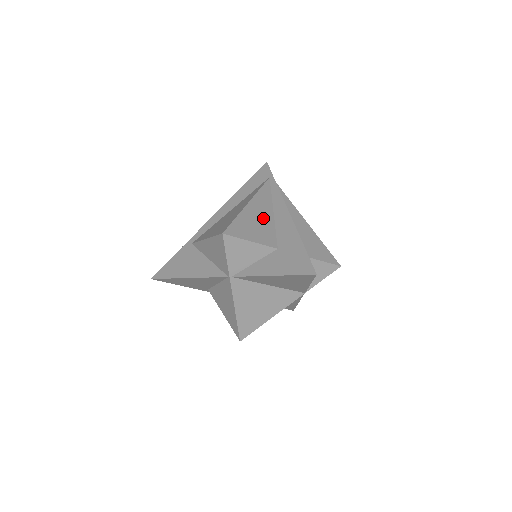
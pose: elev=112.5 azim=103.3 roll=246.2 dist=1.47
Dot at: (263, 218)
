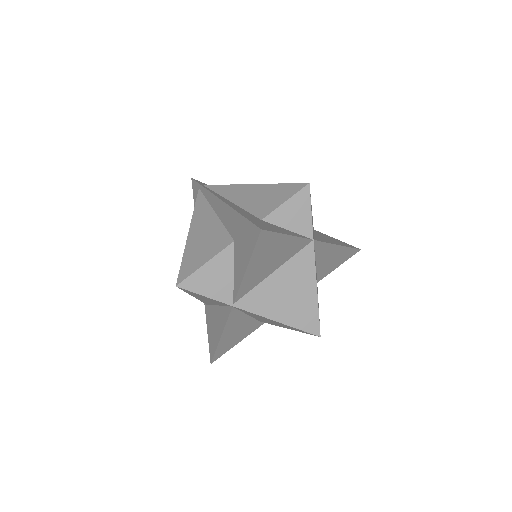
Dot at: (208, 230)
